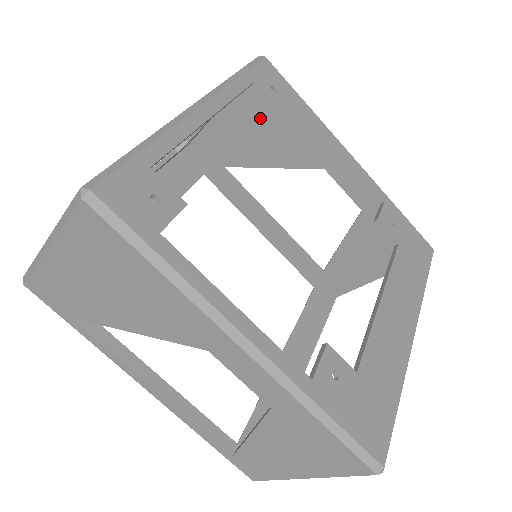
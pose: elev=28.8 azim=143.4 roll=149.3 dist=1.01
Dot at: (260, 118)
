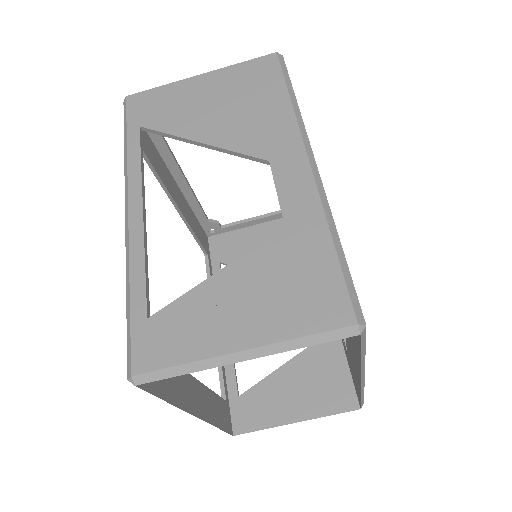
Dot at: occluded
